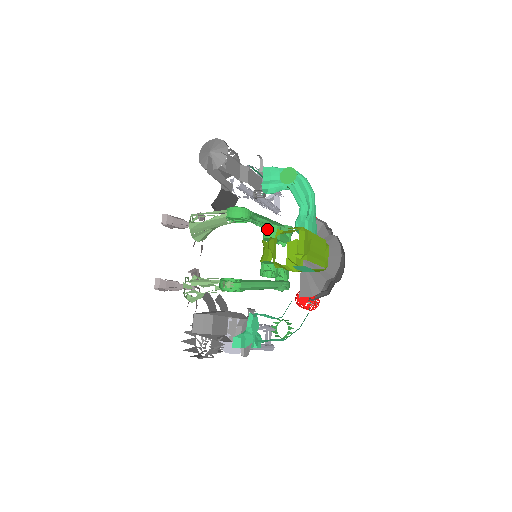
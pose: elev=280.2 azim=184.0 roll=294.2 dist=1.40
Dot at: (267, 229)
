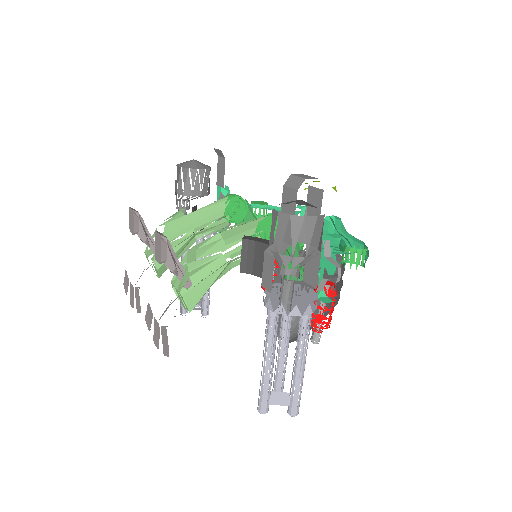
Dot at: occluded
